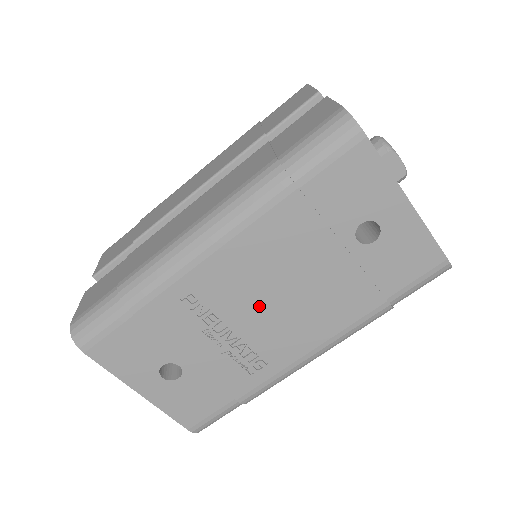
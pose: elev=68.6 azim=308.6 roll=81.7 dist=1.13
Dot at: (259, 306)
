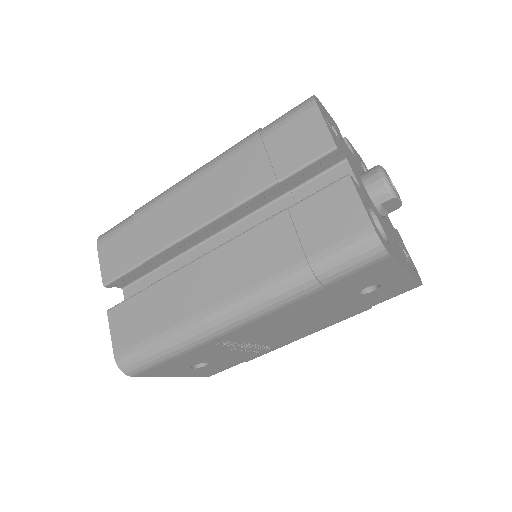
Dot at: (275, 332)
